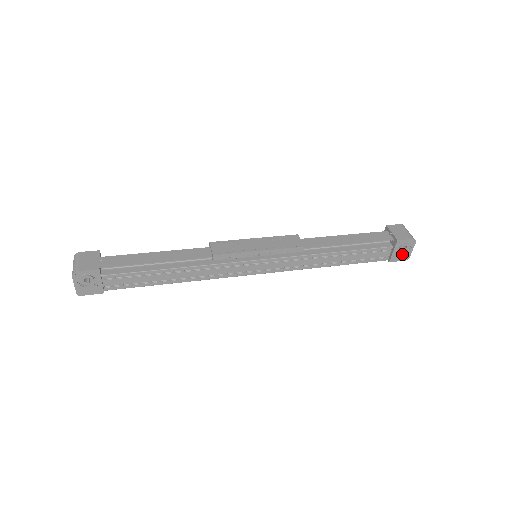
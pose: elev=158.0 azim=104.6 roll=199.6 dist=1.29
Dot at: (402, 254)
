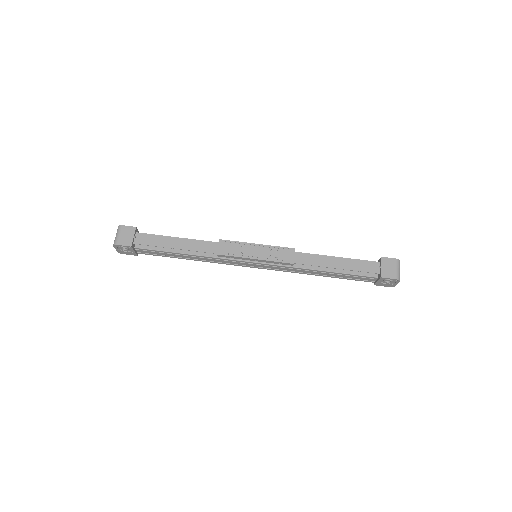
Dot at: (386, 284)
